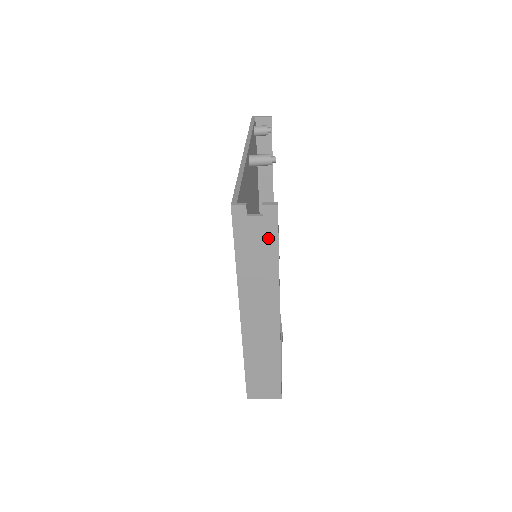
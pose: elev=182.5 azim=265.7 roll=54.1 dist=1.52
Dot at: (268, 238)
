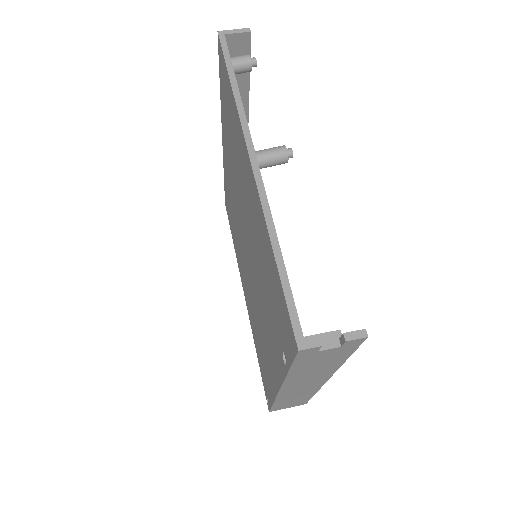
Dot at: (340, 355)
